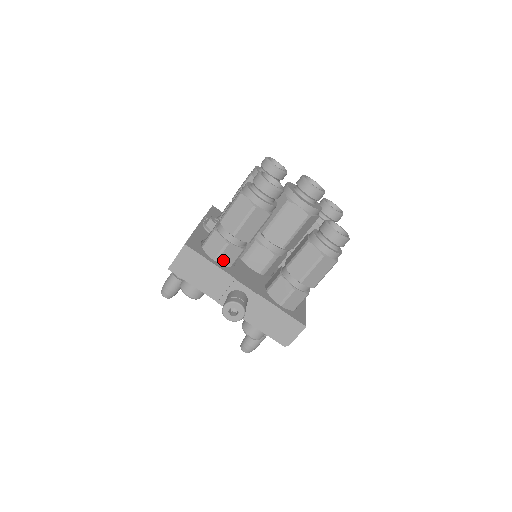
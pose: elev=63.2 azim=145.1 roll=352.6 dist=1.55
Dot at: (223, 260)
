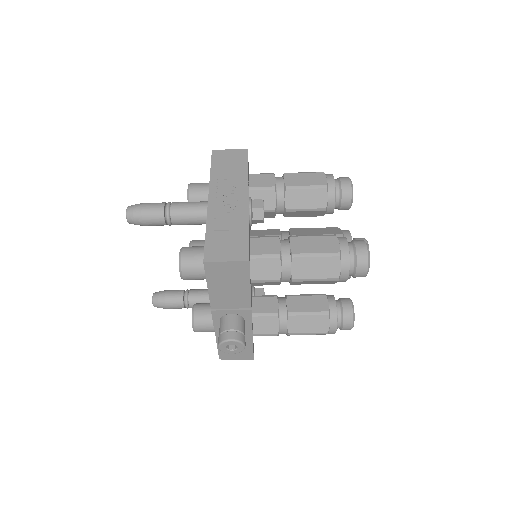
Dot at: (256, 283)
